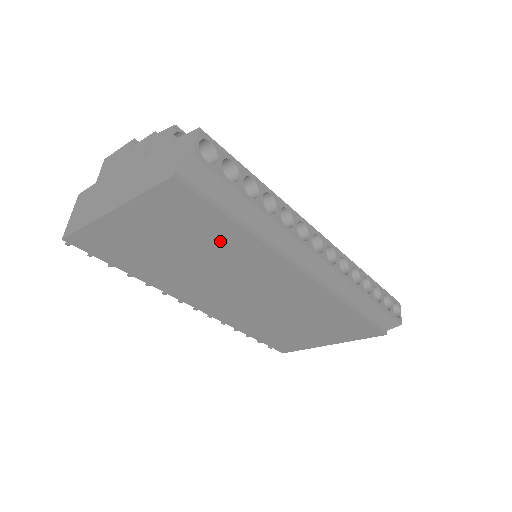
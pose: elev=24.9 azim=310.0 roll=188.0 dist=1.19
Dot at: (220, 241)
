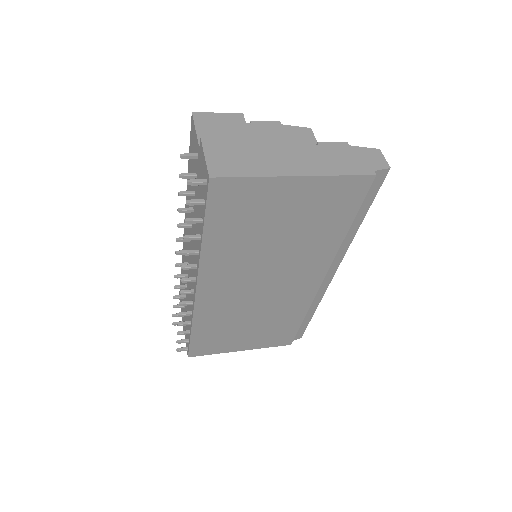
Dot at: (321, 234)
